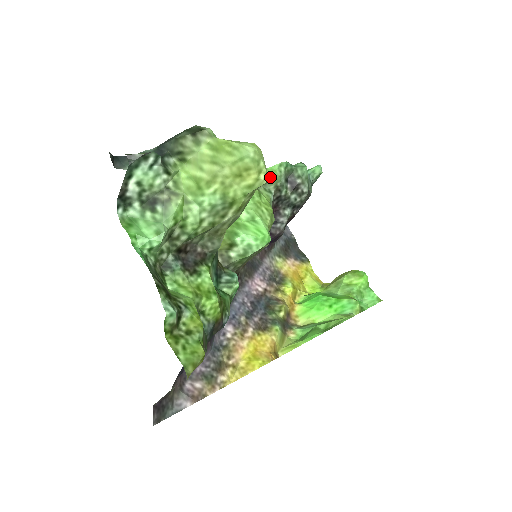
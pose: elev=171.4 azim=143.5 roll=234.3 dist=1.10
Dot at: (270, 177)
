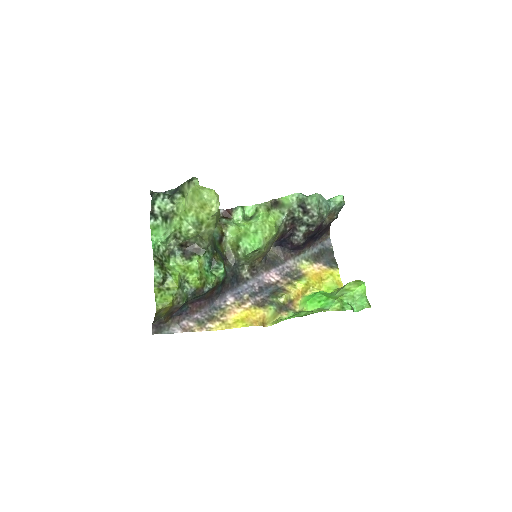
Dot at: (284, 203)
